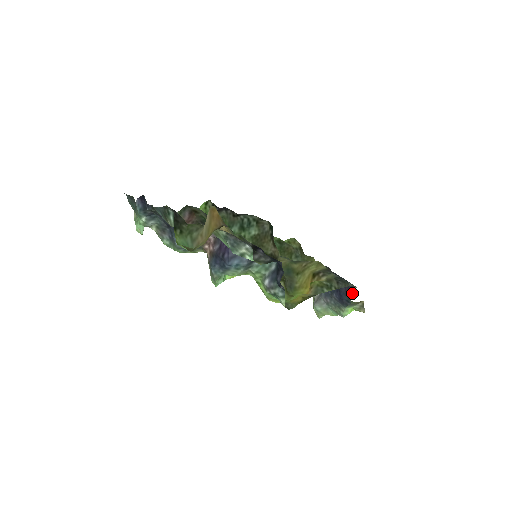
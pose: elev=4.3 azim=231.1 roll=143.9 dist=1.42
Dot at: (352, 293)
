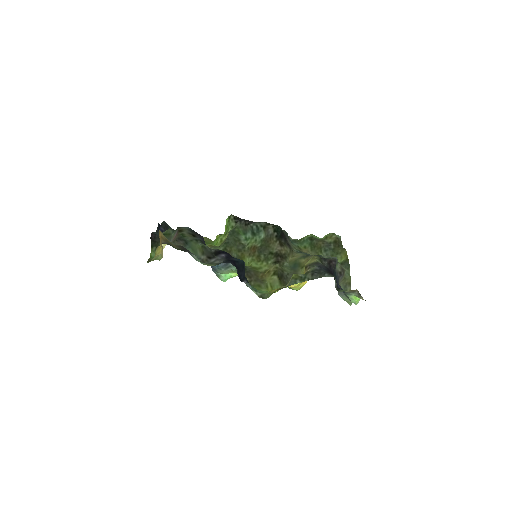
Dot at: (336, 283)
